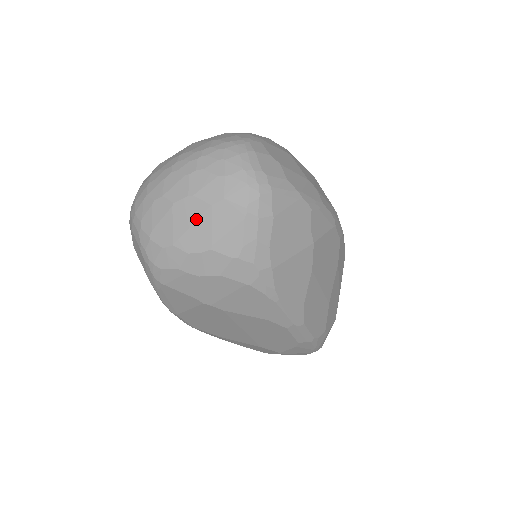
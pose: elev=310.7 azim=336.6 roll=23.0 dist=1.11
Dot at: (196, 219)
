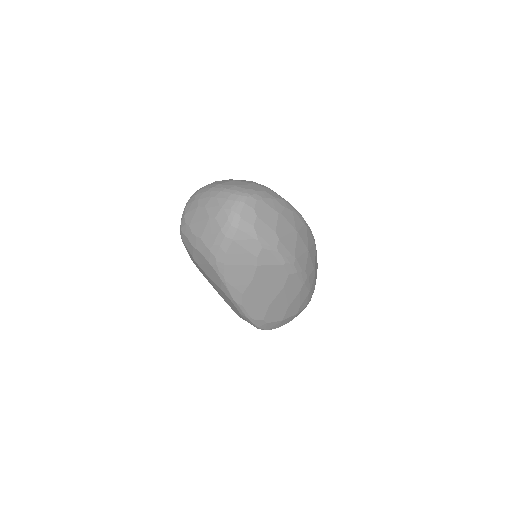
Dot at: (202, 220)
